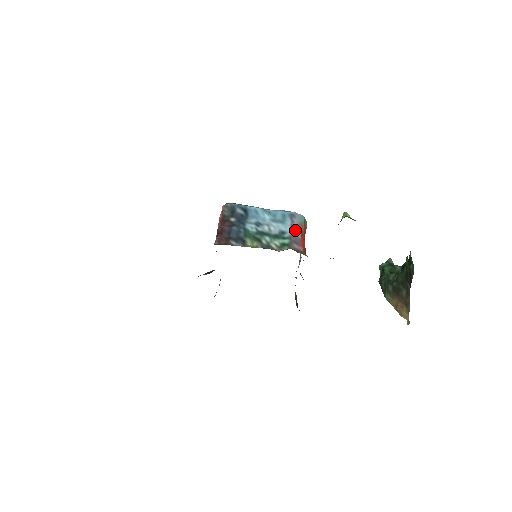
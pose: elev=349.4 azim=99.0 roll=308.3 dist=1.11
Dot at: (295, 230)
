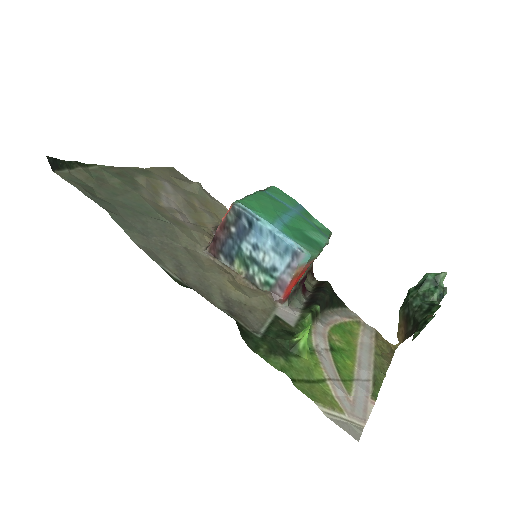
Dot at: (288, 273)
